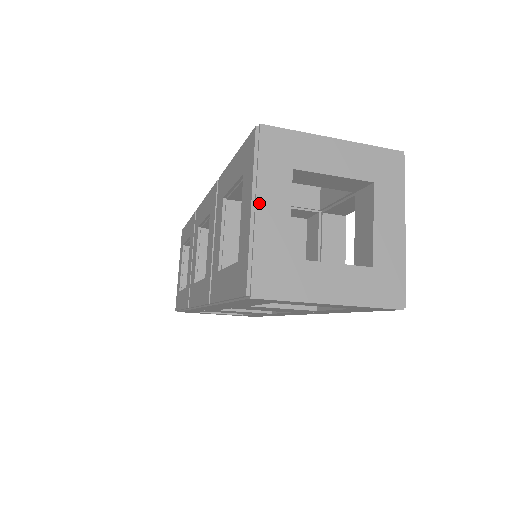
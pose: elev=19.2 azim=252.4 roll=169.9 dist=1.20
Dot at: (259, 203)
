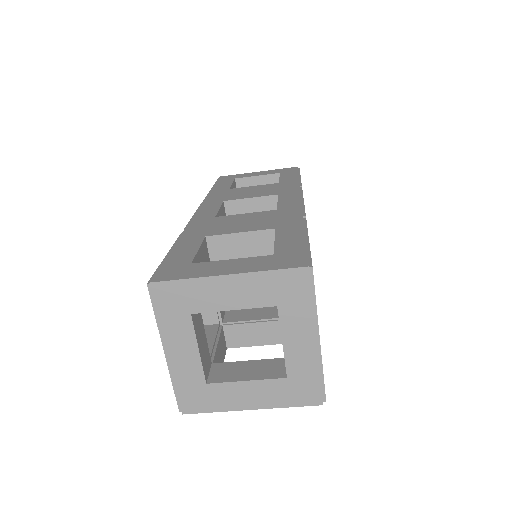
Dot at: (169, 348)
